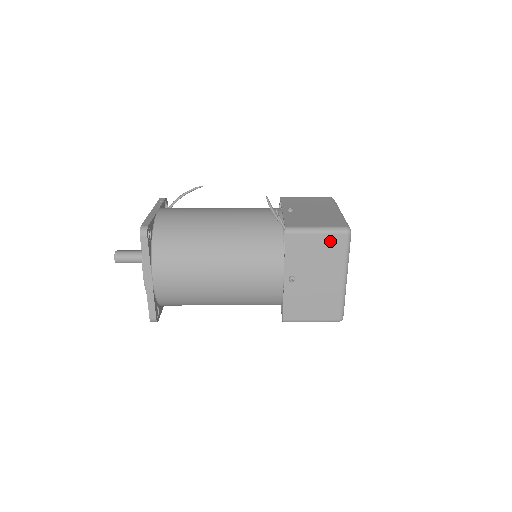
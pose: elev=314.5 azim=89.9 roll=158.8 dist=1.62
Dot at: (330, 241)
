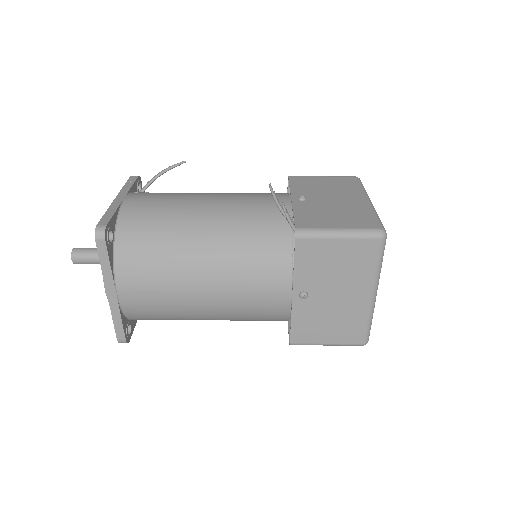
Dot at: (357, 248)
